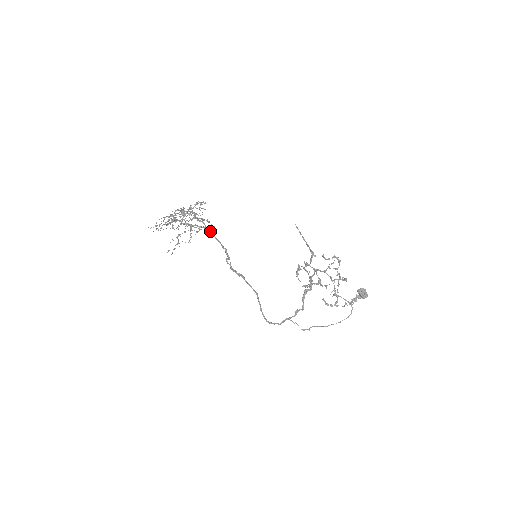
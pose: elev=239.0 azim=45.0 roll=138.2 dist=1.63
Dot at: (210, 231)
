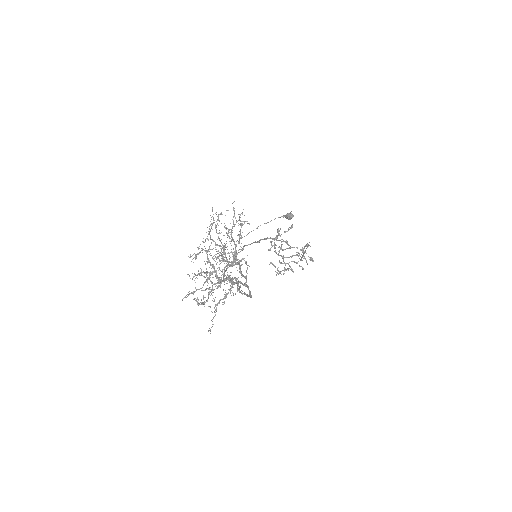
Dot at: occluded
